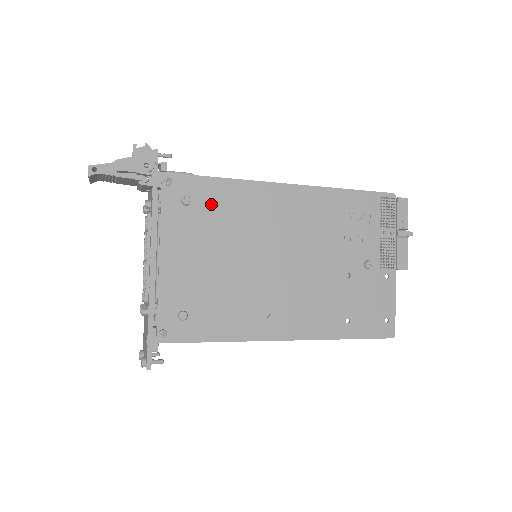
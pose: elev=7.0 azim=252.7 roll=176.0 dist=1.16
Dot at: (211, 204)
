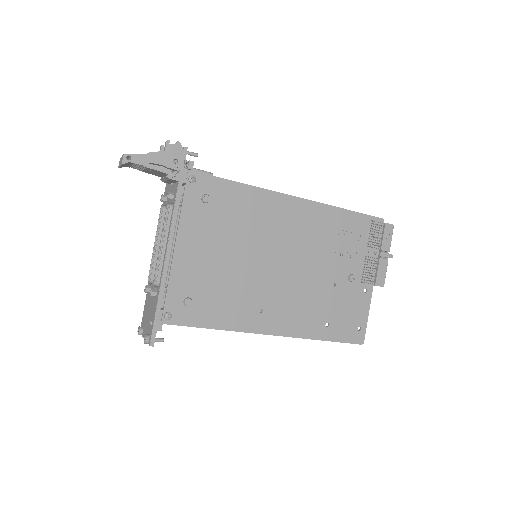
Dot at: (227, 205)
